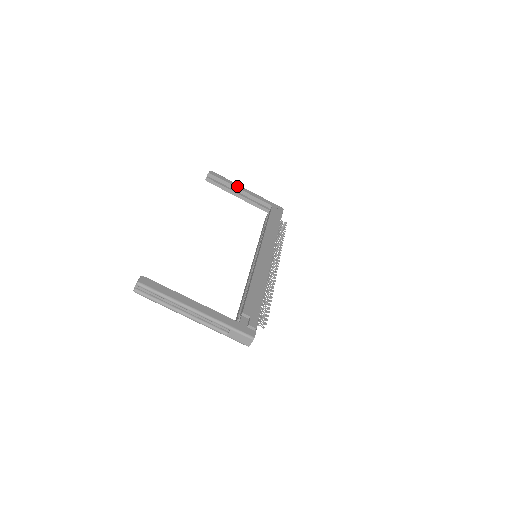
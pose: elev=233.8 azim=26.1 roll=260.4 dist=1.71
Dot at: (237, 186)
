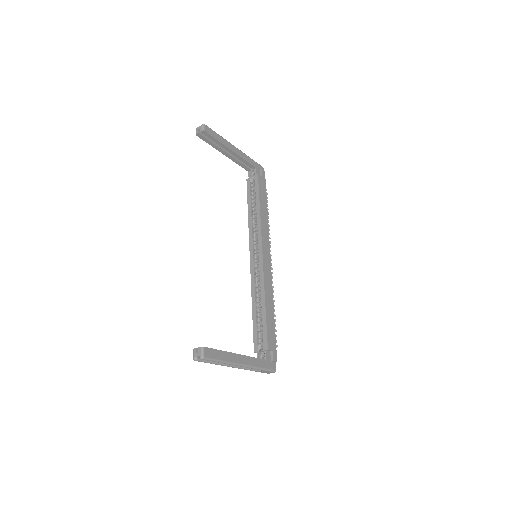
Dot at: (228, 145)
